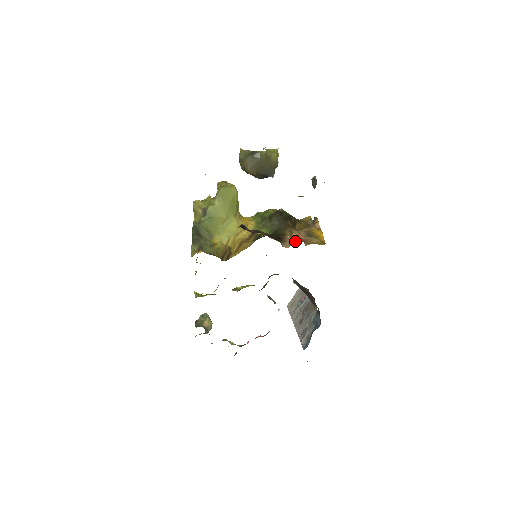
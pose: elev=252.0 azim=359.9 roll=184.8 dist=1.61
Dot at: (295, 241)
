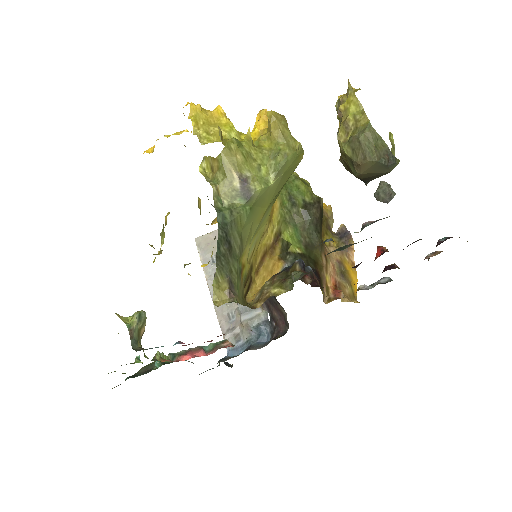
Dot at: (331, 285)
